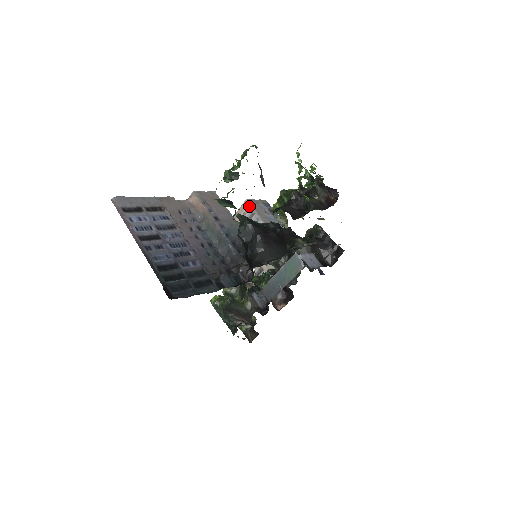
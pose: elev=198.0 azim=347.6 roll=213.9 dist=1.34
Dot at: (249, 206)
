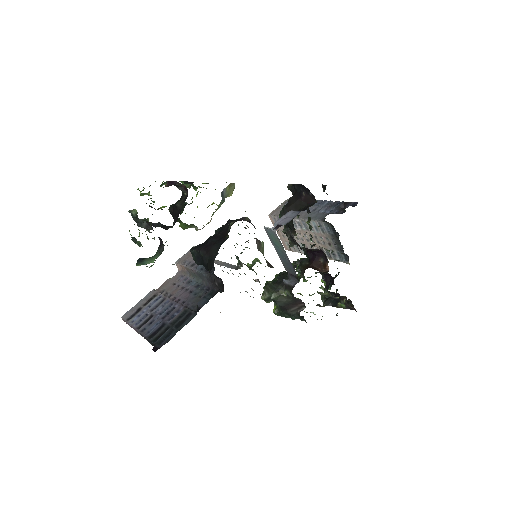
Dot at: (273, 217)
